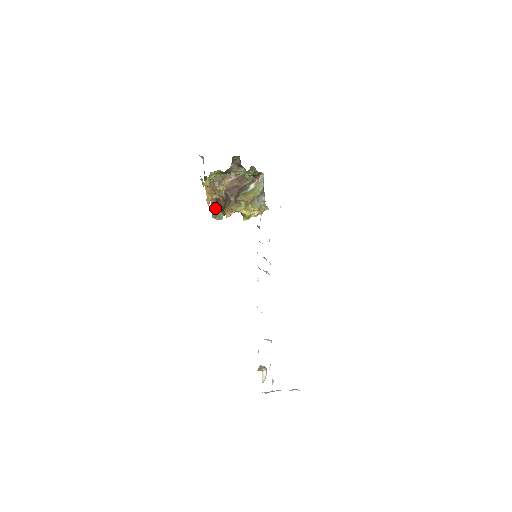
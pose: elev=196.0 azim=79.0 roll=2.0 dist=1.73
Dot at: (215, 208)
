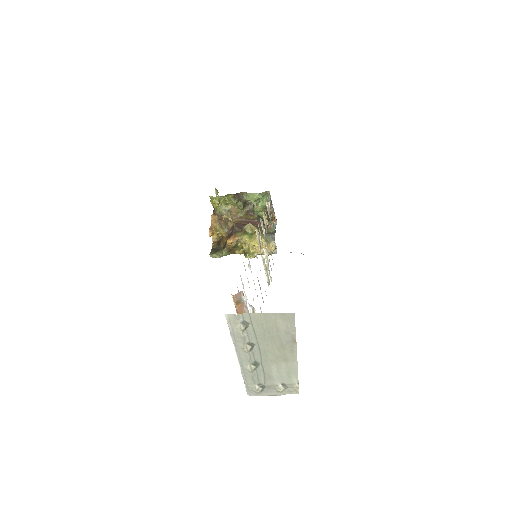
Dot at: (215, 249)
